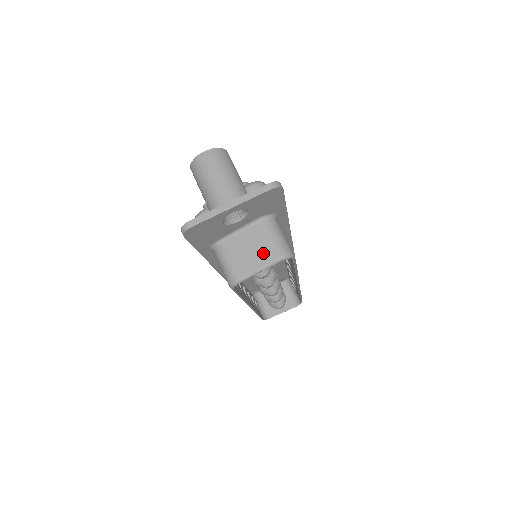
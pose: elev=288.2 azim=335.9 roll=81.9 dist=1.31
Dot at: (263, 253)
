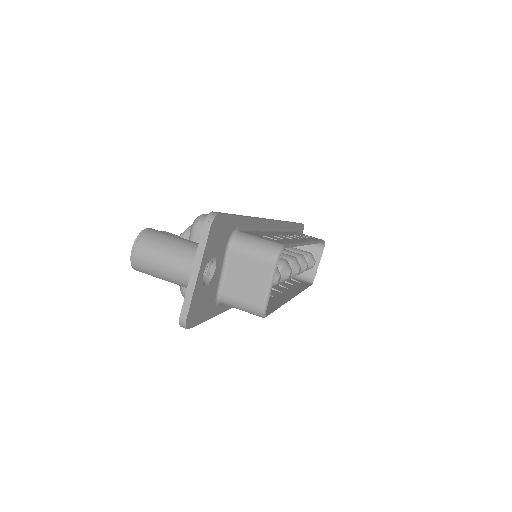
Dot at: (259, 270)
